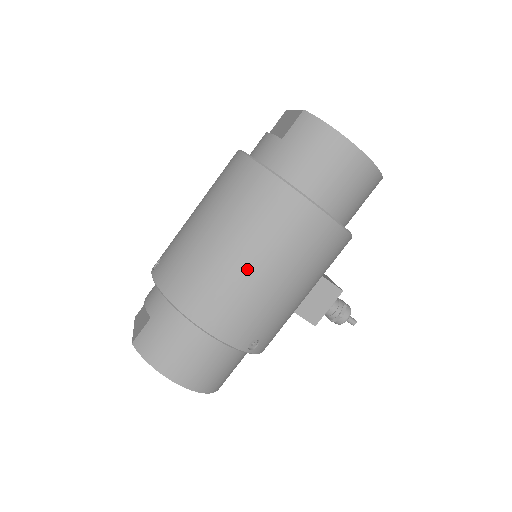
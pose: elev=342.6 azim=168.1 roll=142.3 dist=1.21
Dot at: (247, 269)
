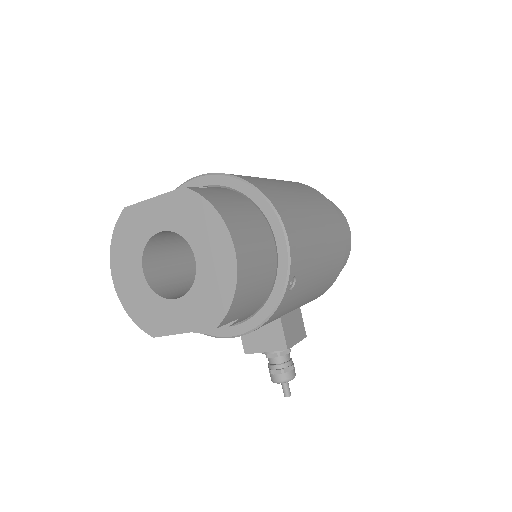
Dot at: (312, 216)
